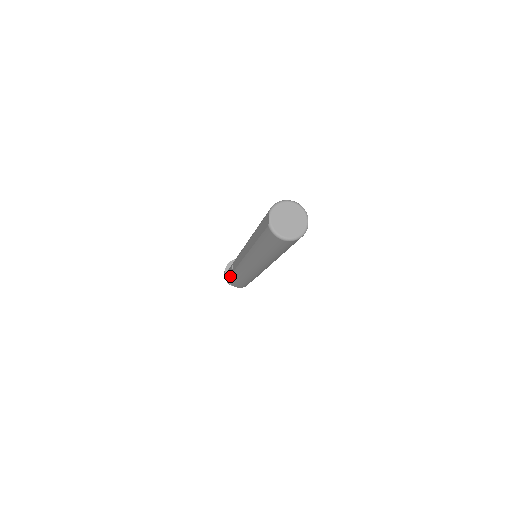
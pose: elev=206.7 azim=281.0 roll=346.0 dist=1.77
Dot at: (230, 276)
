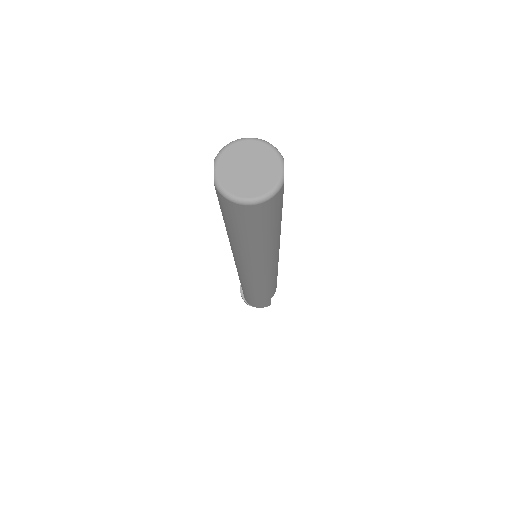
Dot at: (243, 293)
